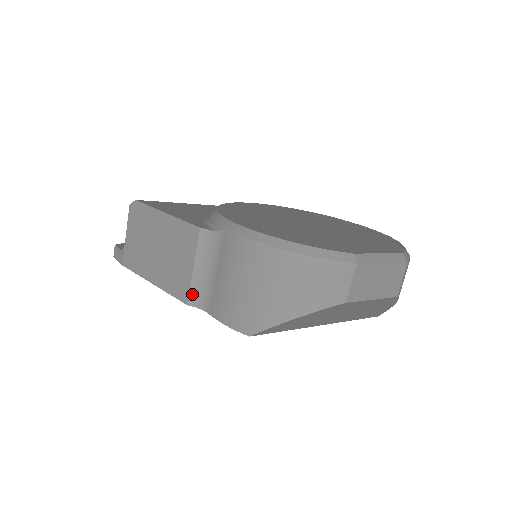
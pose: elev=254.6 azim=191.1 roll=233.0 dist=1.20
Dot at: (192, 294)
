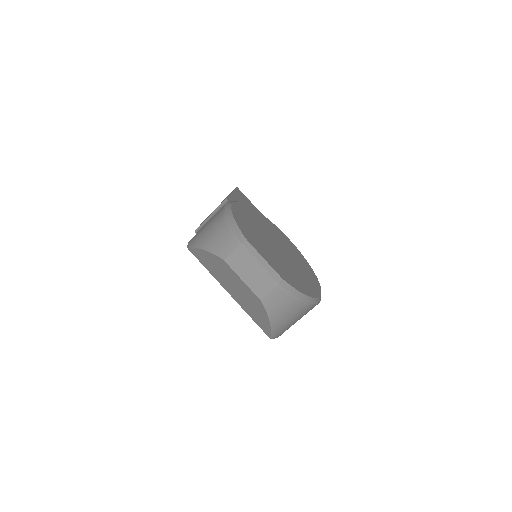
Dot at: (200, 227)
